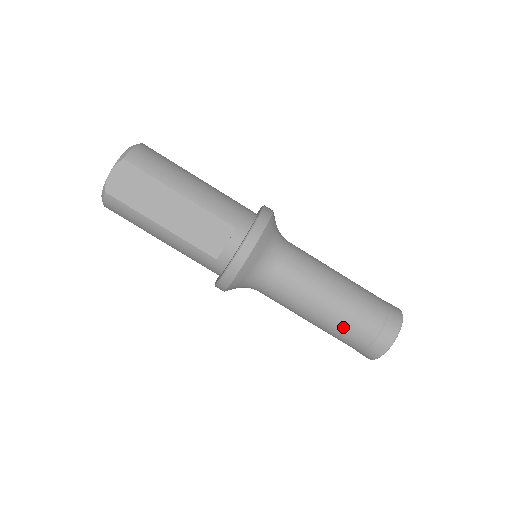
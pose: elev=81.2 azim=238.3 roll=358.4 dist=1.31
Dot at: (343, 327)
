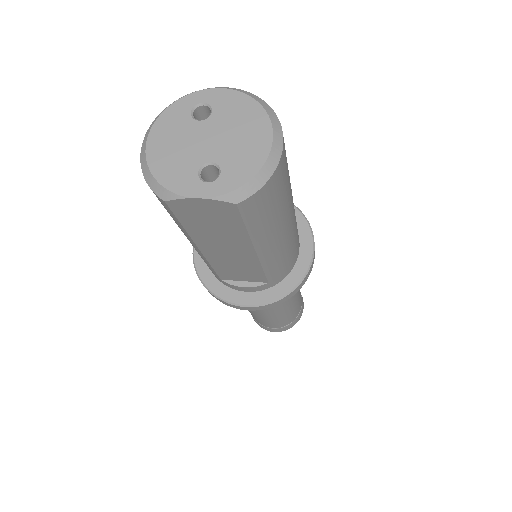
Dot at: (258, 318)
